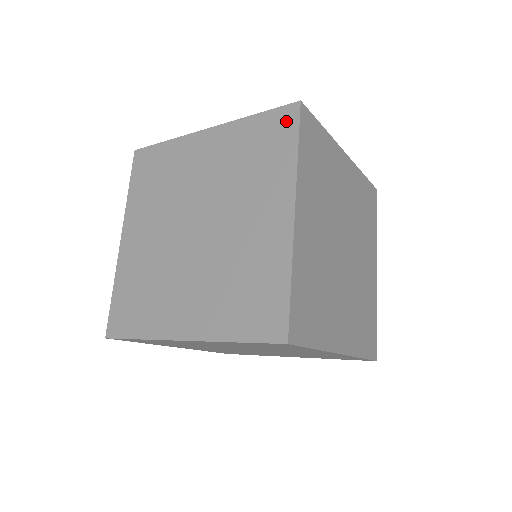
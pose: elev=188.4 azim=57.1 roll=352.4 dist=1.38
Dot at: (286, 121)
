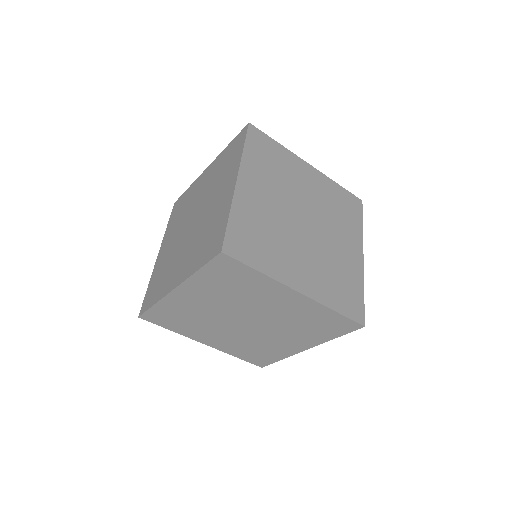
Dot at: (241, 137)
